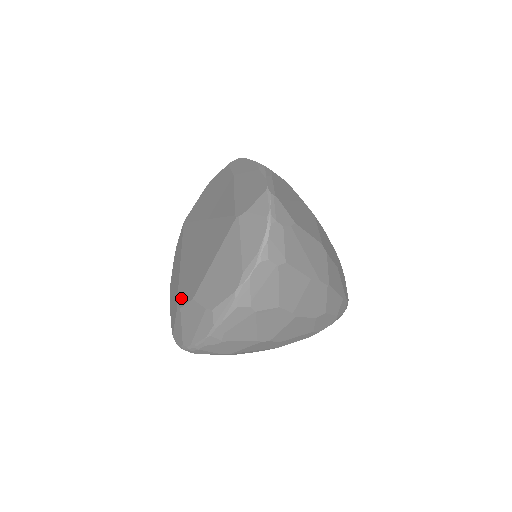
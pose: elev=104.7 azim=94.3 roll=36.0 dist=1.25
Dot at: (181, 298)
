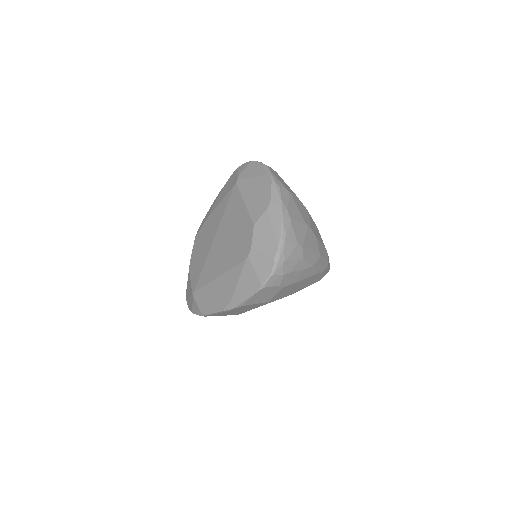
Dot at: (245, 251)
